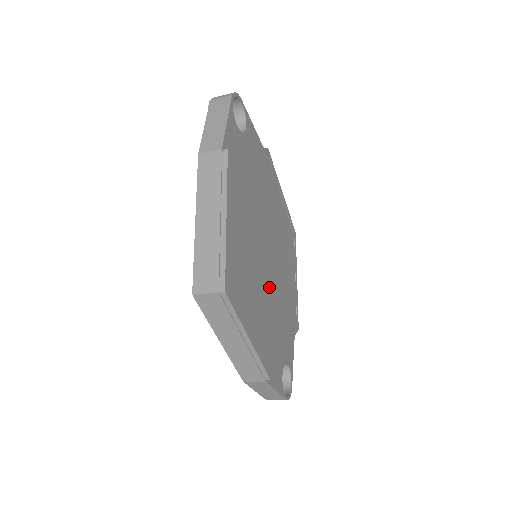
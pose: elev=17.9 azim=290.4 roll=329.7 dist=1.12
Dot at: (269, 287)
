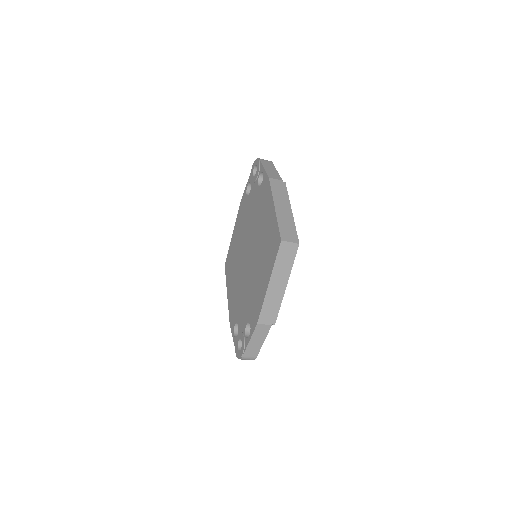
Dot at: occluded
